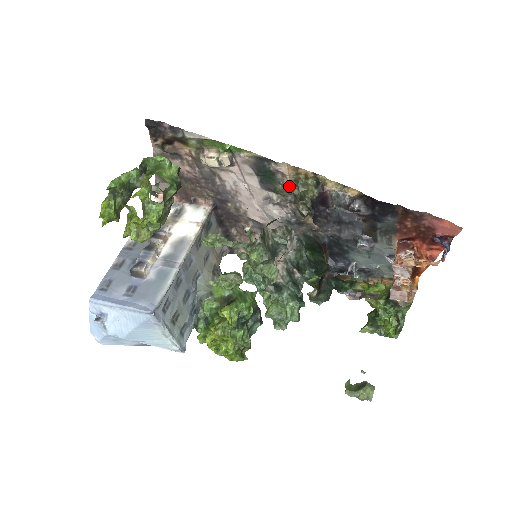
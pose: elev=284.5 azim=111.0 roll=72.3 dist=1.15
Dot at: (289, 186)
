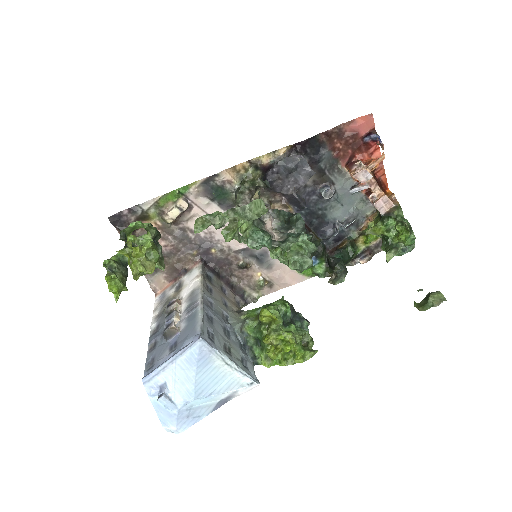
Dot at: (239, 186)
